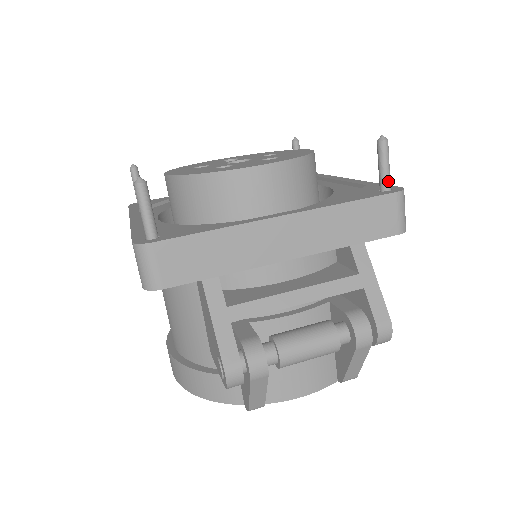
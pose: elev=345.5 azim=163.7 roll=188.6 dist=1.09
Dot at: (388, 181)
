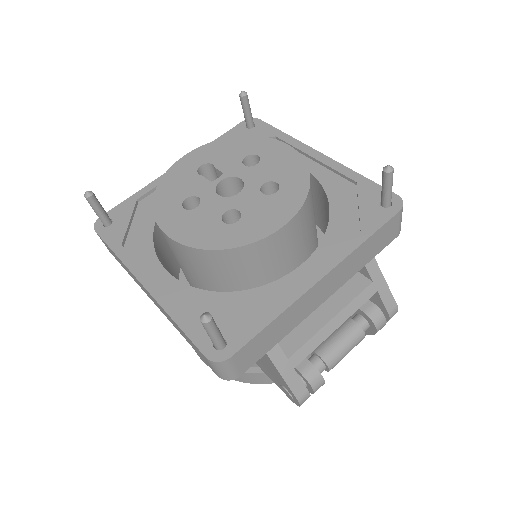
Dot at: (390, 199)
